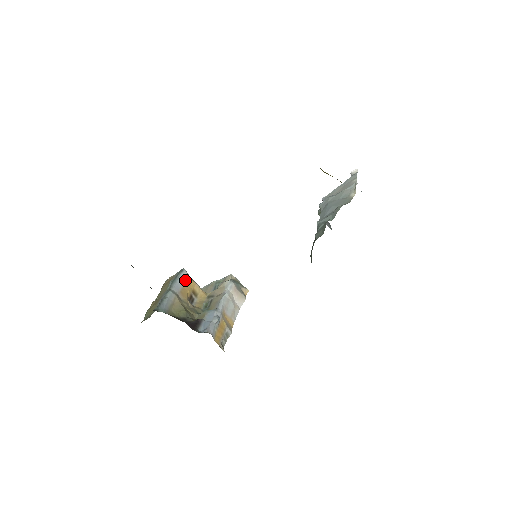
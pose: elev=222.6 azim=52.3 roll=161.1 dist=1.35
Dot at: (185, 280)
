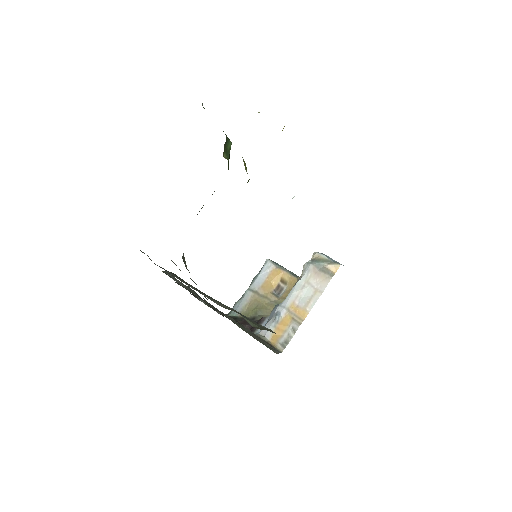
Dot at: (269, 271)
